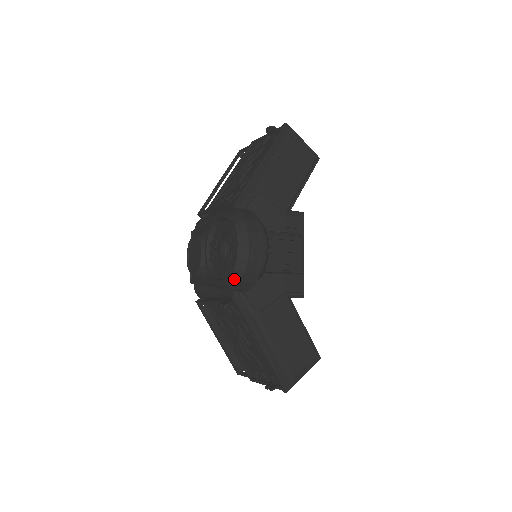
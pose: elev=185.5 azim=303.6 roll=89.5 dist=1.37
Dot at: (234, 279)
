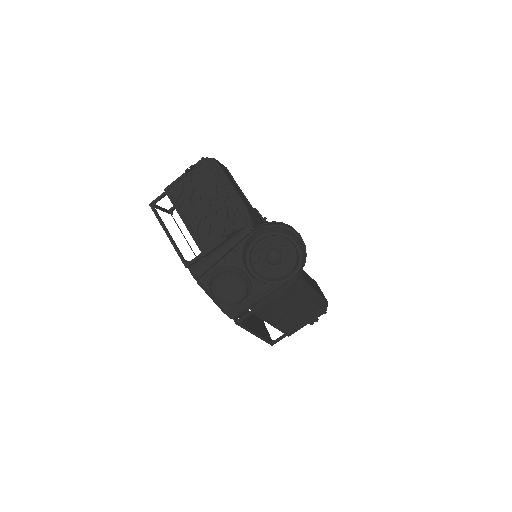
Dot at: (302, 265)
